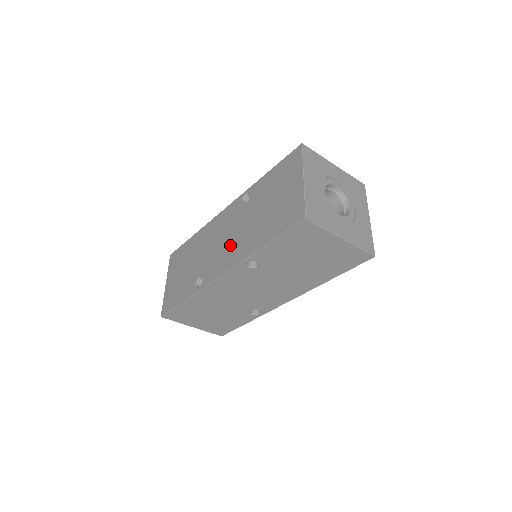
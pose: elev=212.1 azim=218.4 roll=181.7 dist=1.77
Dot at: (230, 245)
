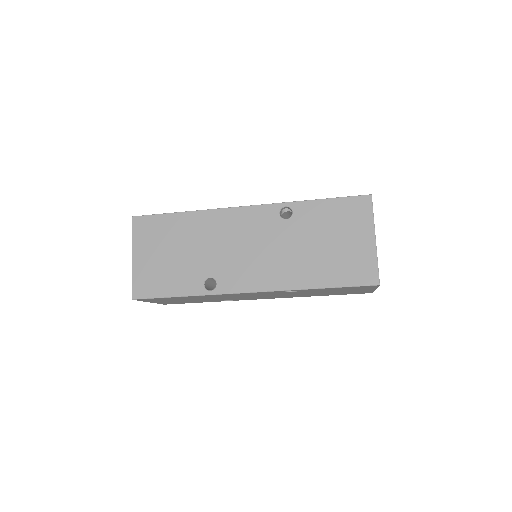
Dot at: (264, 261)
